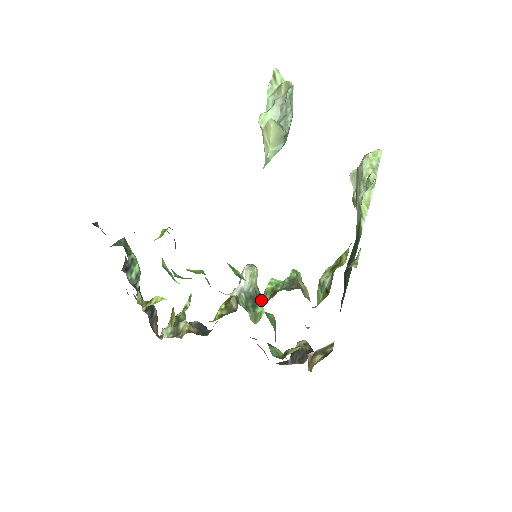
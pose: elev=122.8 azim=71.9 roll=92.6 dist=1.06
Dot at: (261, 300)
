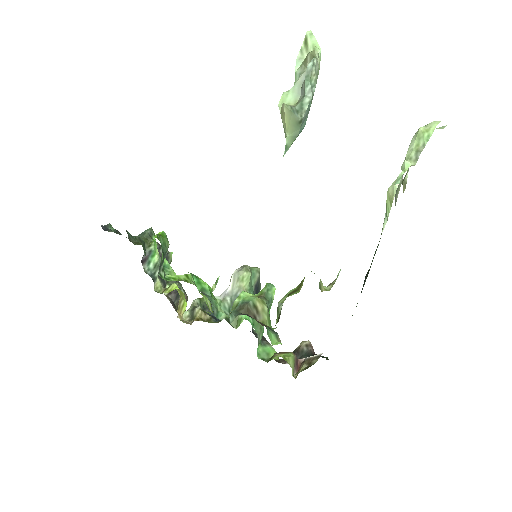
Dot at: (221, 316)
